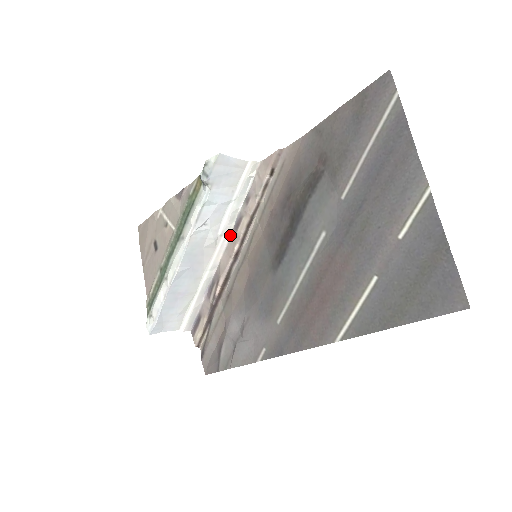
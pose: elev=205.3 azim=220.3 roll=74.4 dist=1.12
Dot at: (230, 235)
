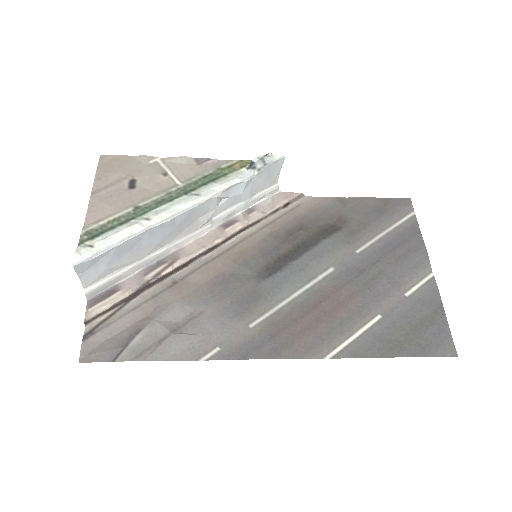
Dot at: (214, 228)
